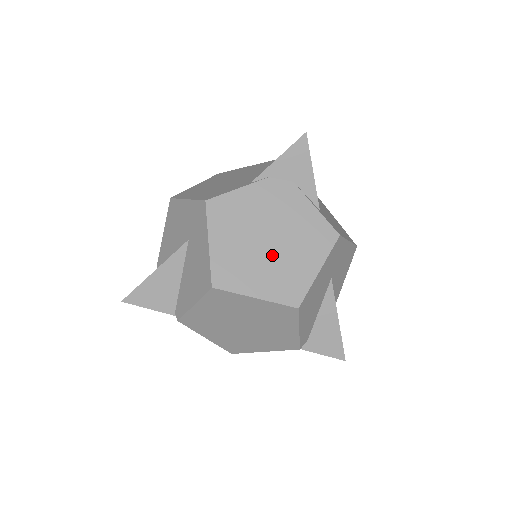
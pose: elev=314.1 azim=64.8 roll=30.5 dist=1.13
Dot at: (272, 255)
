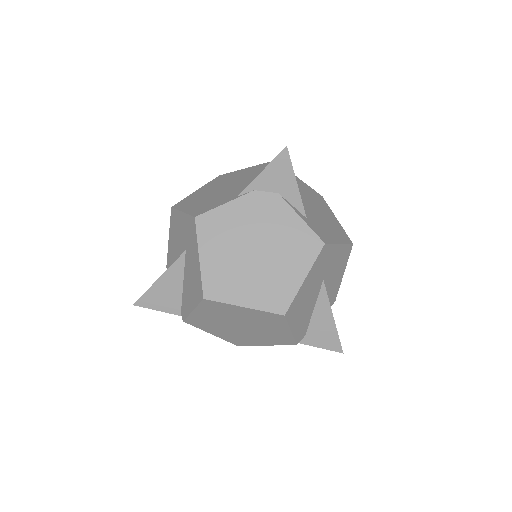
Dot at: (259, 266)
